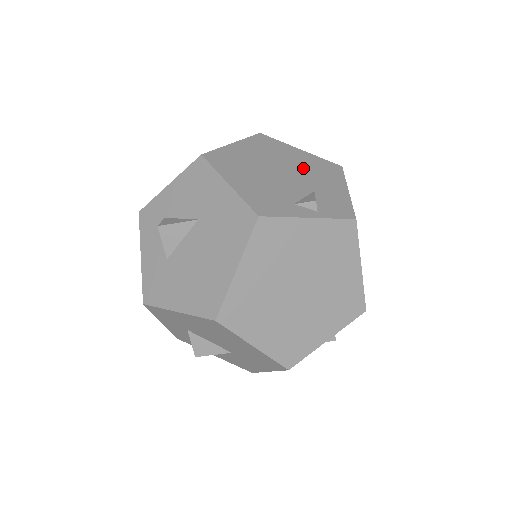
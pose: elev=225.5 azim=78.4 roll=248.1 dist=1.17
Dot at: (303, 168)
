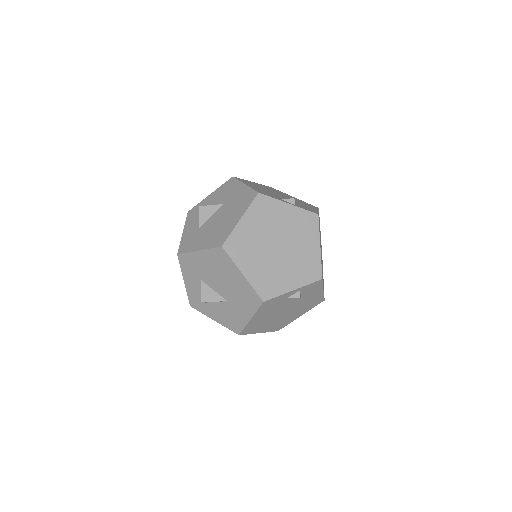
Dot at: occluded
